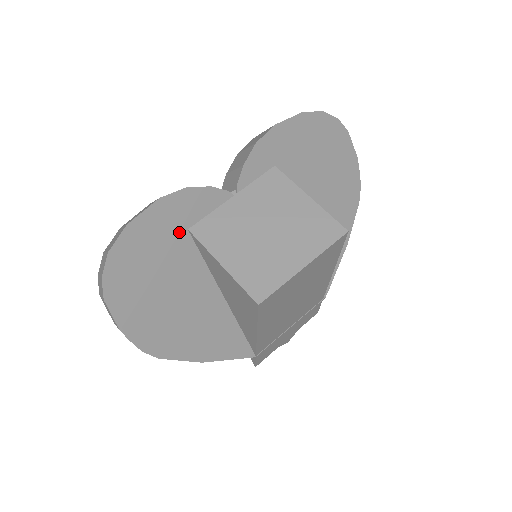
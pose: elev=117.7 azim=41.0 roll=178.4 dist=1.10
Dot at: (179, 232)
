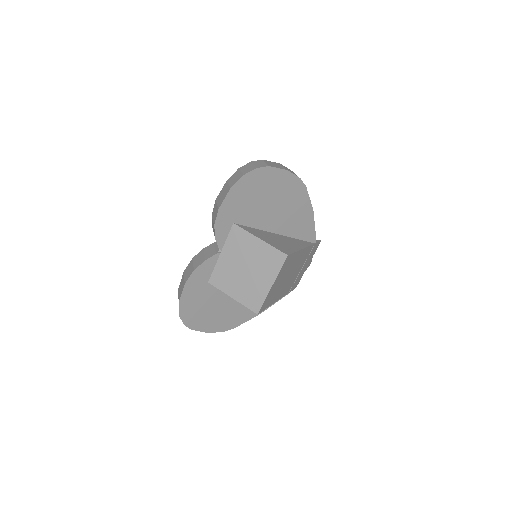
Dot at: (205, 286)
